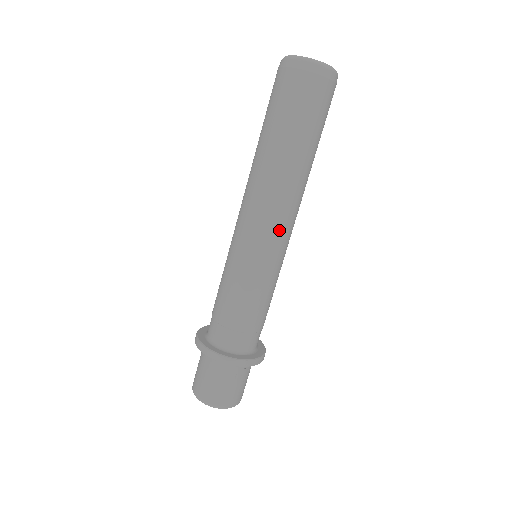
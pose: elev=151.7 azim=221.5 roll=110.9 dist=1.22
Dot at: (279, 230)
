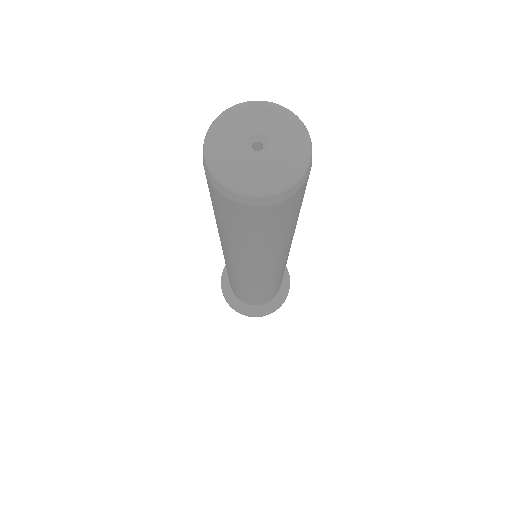
Dot at: occluded
